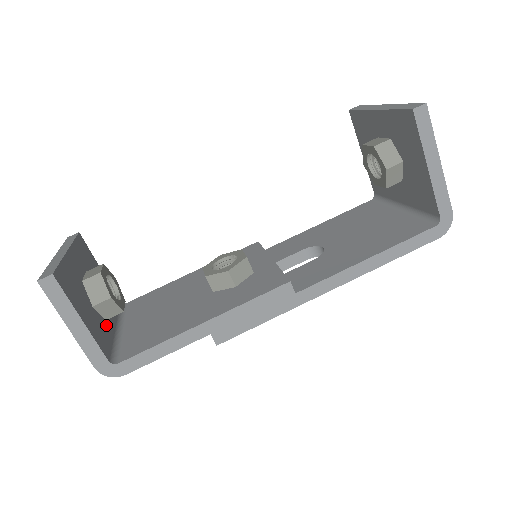
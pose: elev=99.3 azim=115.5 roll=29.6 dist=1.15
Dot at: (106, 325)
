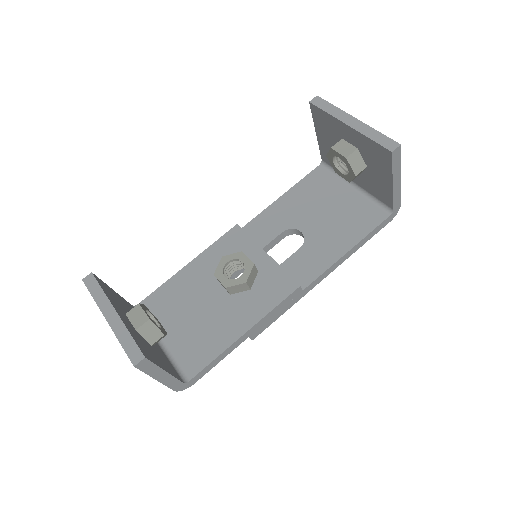
Dot at: (159, 350)
